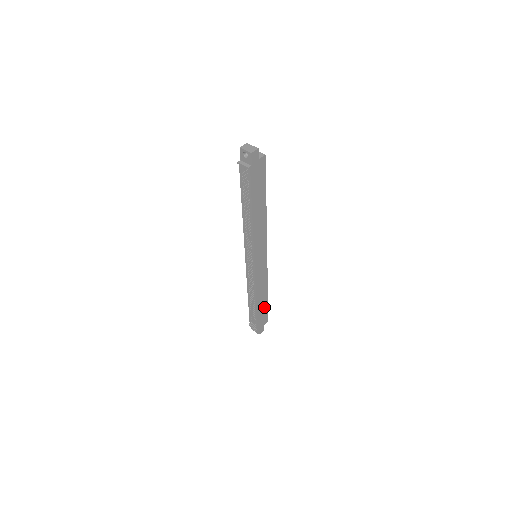
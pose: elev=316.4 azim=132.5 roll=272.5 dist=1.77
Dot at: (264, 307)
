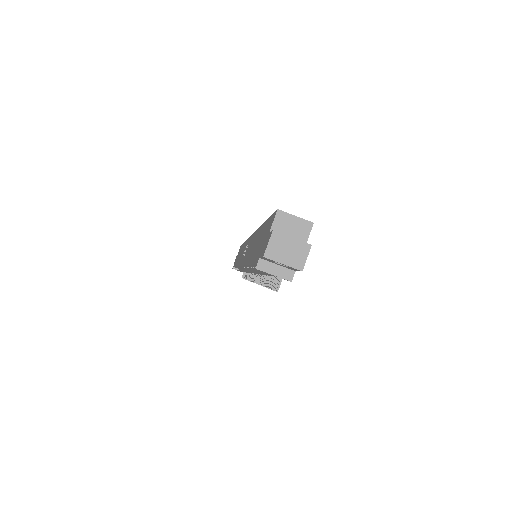
Dot at: occluded
